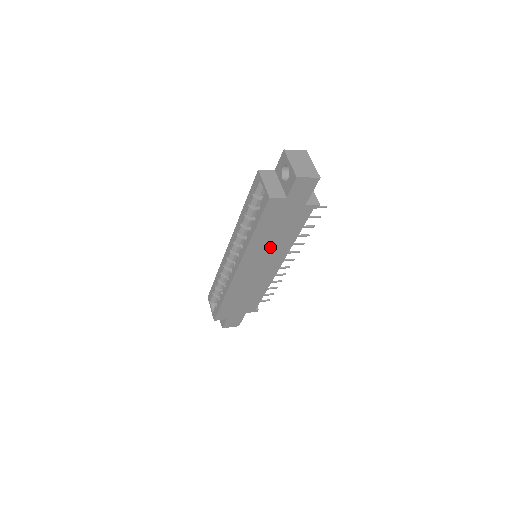
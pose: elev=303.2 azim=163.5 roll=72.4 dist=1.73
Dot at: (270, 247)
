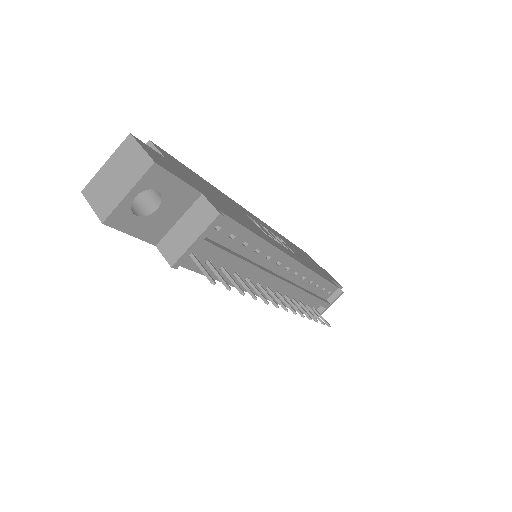
Dot at: occluded
